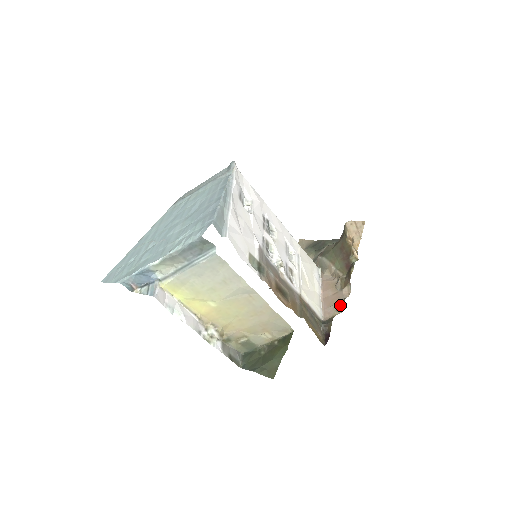
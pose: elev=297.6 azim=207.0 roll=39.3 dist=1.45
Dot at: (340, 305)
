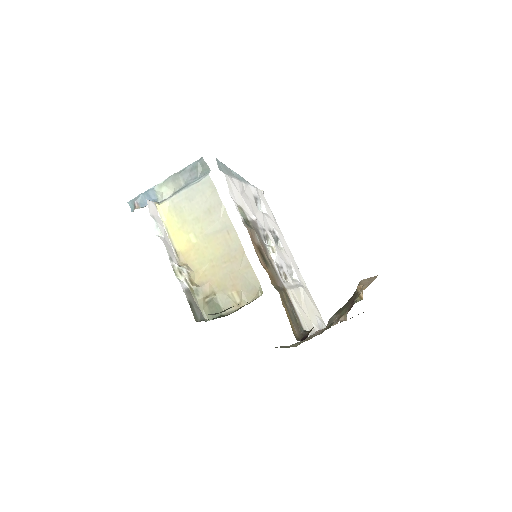
Dot at: (330, 325)
